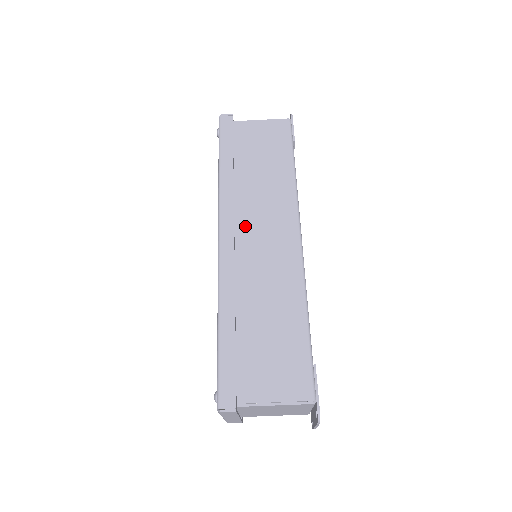
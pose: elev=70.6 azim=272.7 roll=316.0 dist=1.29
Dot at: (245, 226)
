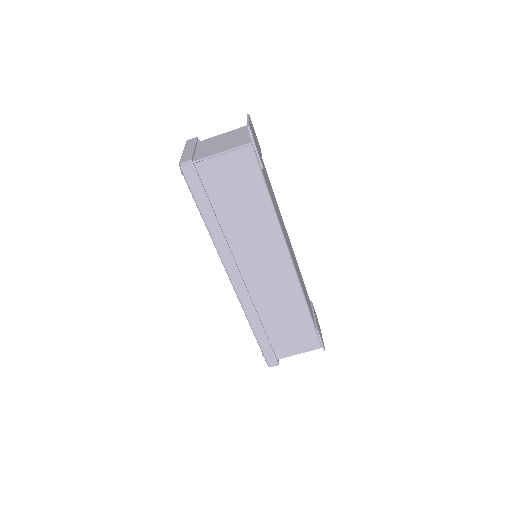
Dot at: (246, 264)
